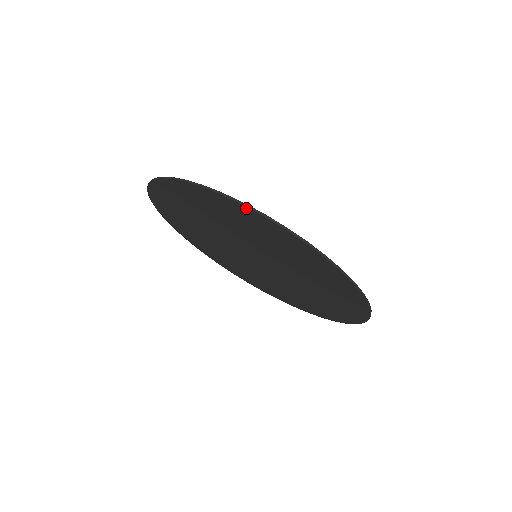
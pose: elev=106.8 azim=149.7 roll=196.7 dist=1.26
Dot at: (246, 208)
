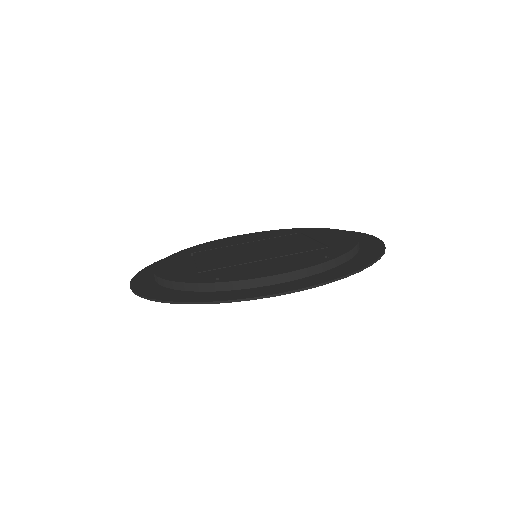
Dot at: (232, 301)
